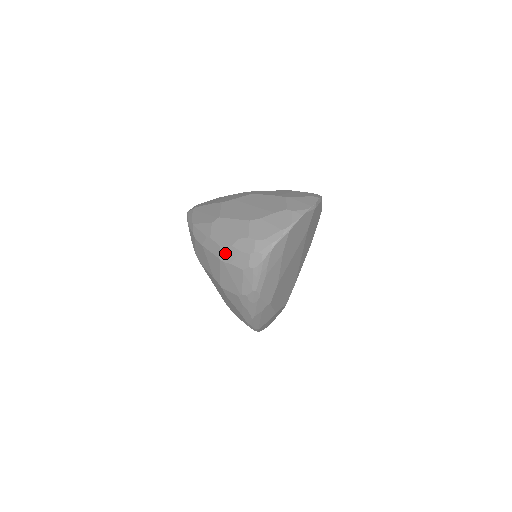
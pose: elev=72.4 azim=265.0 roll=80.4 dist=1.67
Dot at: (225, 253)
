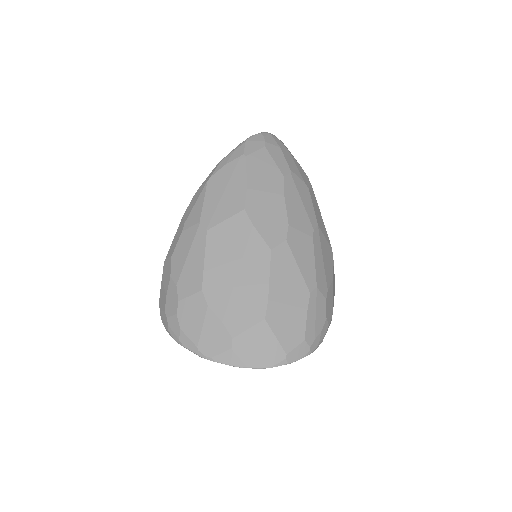
Dot at: (167, 268)
